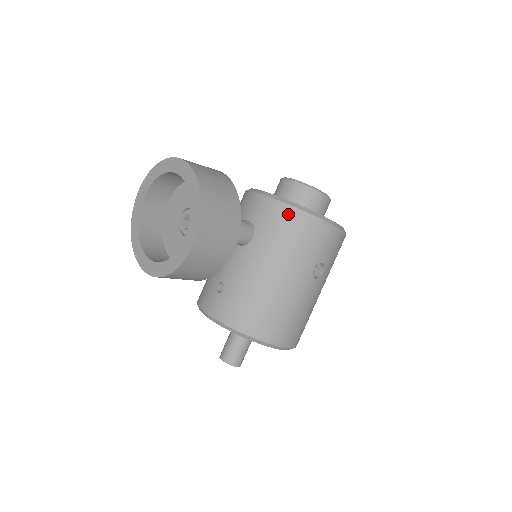
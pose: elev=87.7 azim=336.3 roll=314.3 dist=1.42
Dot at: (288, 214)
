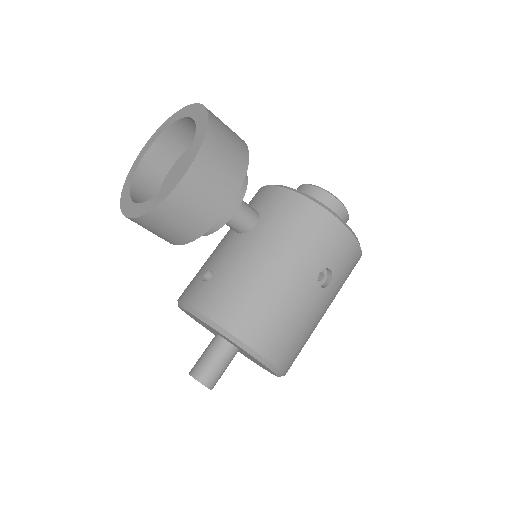
Dot at: (300, 204)
